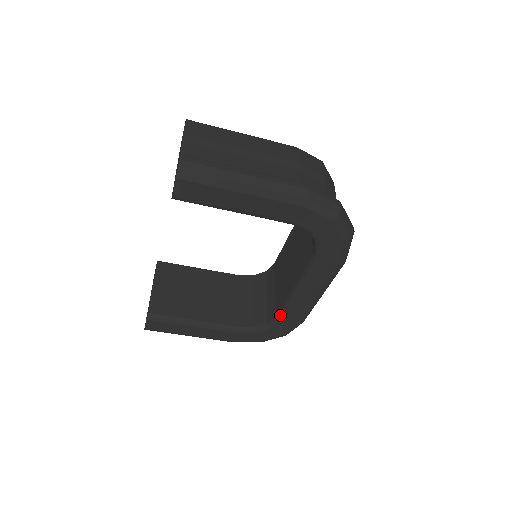
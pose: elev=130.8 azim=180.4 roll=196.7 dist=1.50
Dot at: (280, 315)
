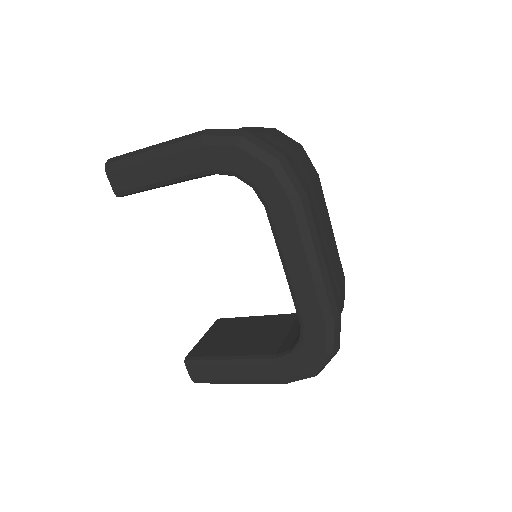
Dot at: (298, 316)
